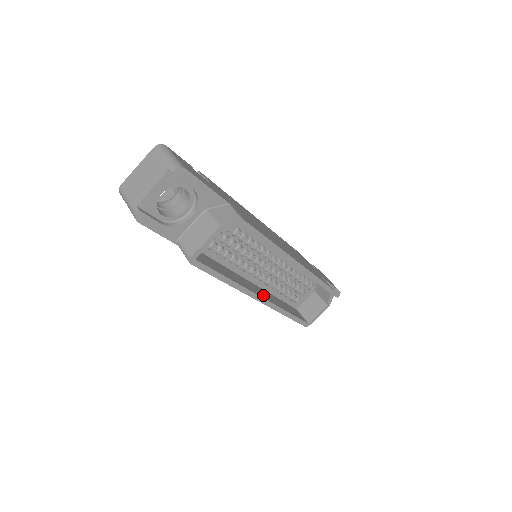
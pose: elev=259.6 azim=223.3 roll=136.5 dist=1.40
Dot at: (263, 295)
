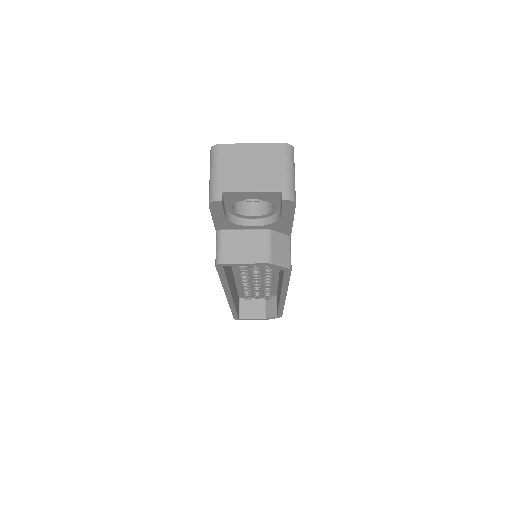
Dot at: occluded
